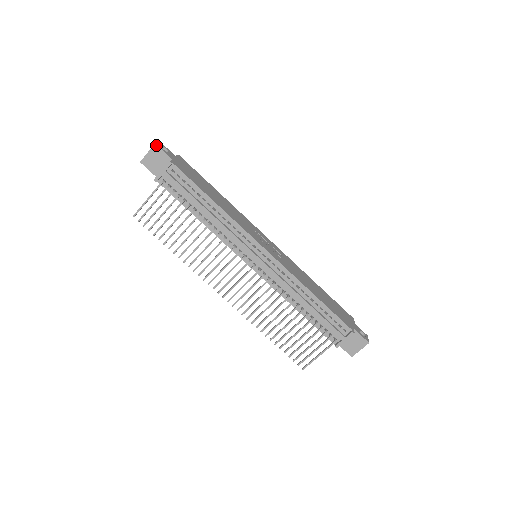
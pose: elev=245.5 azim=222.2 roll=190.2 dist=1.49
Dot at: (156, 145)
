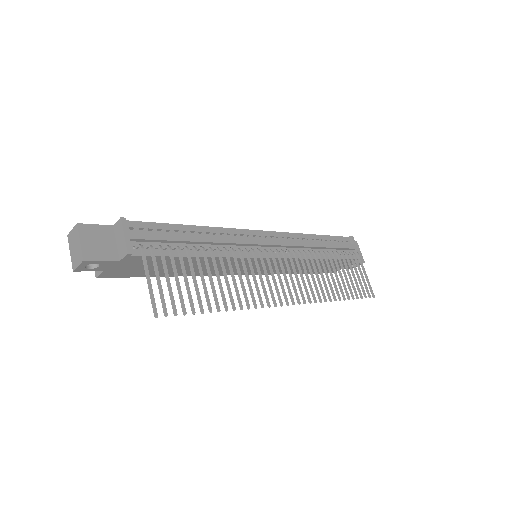
Dot at: (80, 224)
